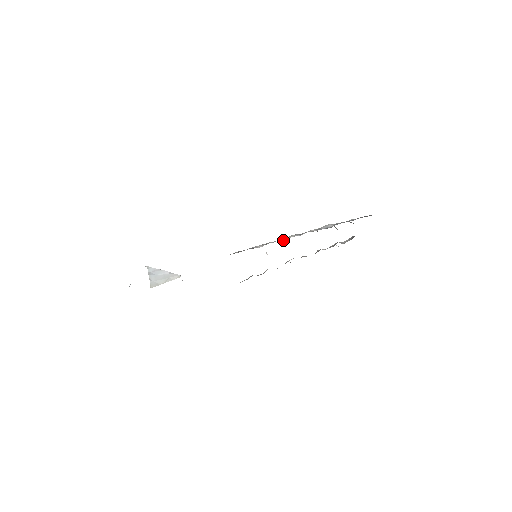
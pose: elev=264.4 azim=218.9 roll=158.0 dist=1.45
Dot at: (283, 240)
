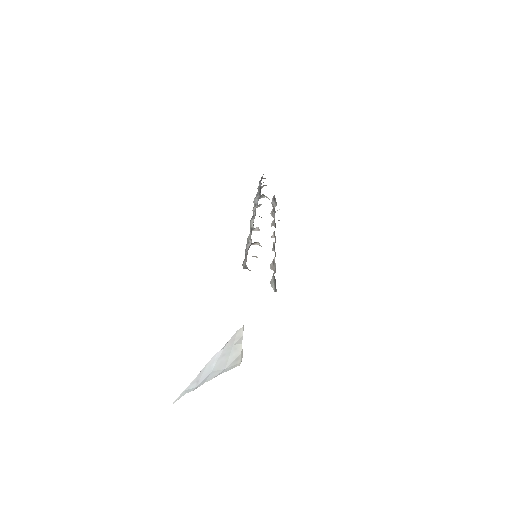
Dot at: (252, 229)
